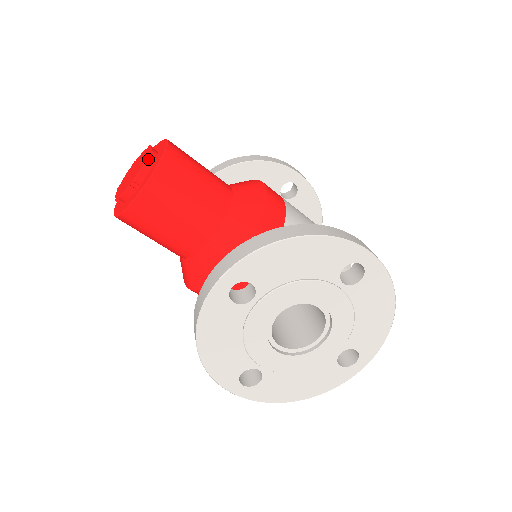
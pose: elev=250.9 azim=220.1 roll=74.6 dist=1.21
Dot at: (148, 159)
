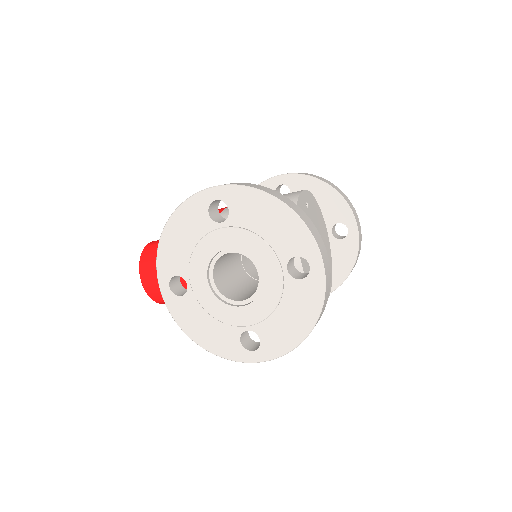
Dot at: occluded
